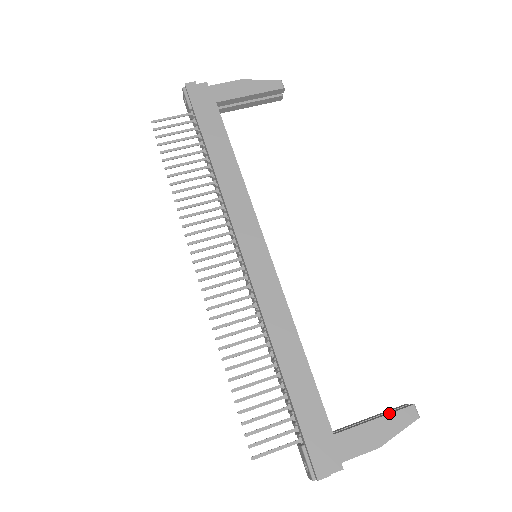
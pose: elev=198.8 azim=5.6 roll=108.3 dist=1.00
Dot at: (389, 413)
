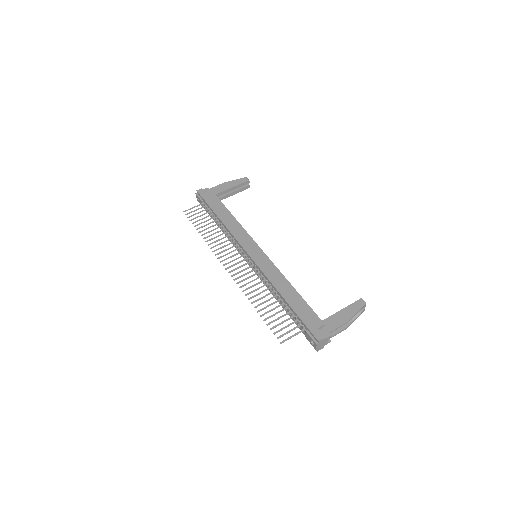
Dot at: (349, 305)
